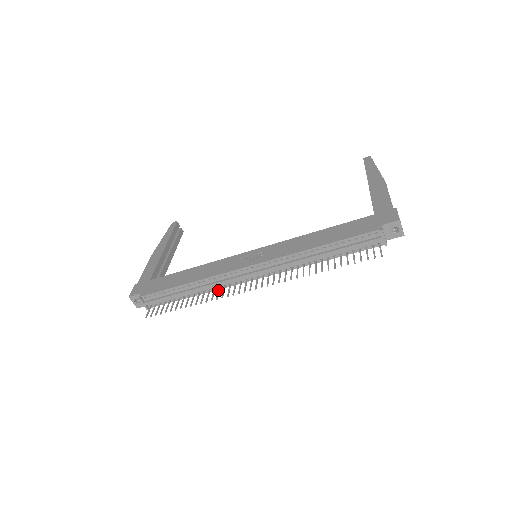
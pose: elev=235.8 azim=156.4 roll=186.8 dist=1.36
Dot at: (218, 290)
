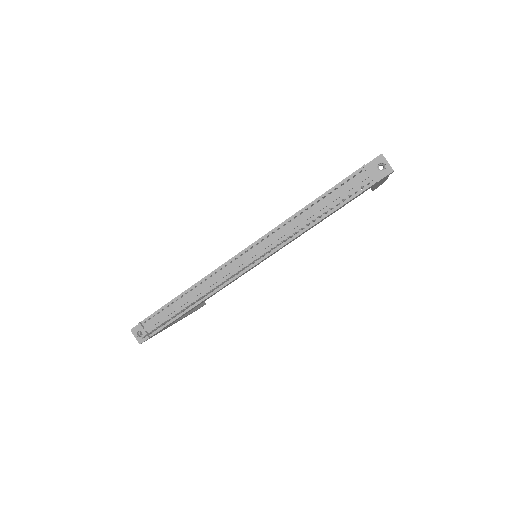
Dot at: (215, 288)
